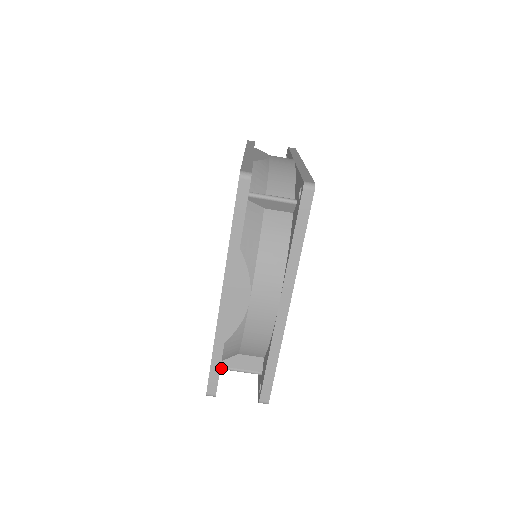
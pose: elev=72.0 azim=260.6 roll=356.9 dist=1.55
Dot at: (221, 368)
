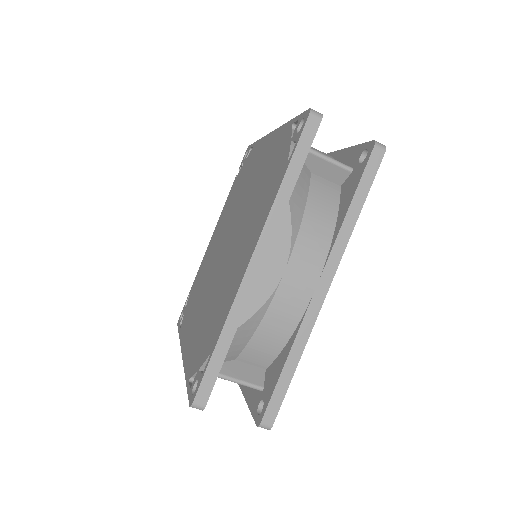
Dot at: occluded
